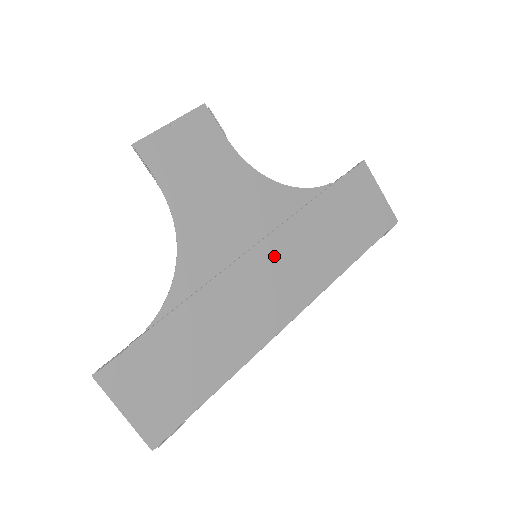
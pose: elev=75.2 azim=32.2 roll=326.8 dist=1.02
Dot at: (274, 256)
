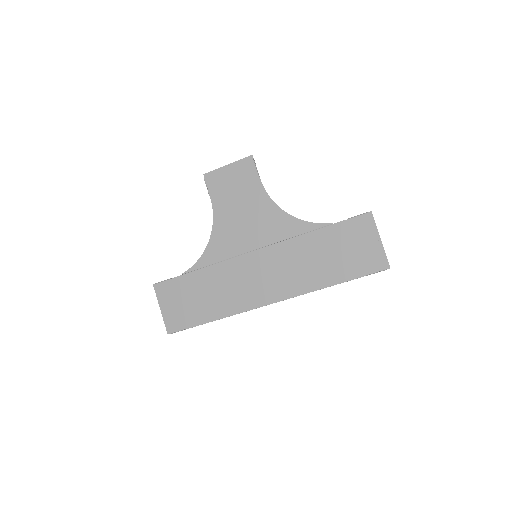
Dot at: (268, 260)
